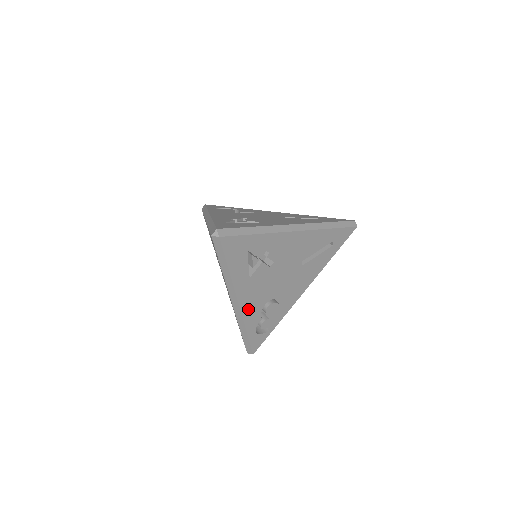
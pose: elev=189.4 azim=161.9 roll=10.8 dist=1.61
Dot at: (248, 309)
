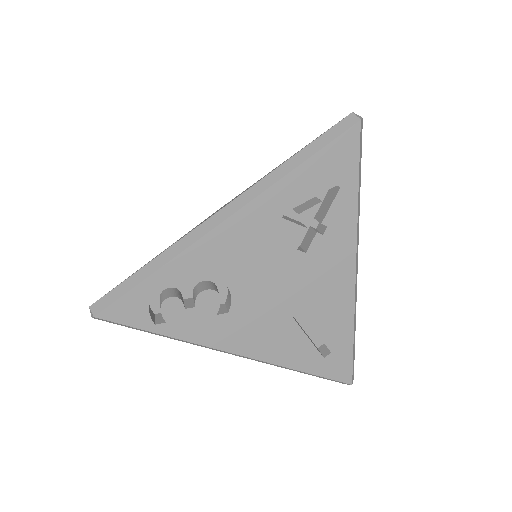
Dot at: (213, 246)
